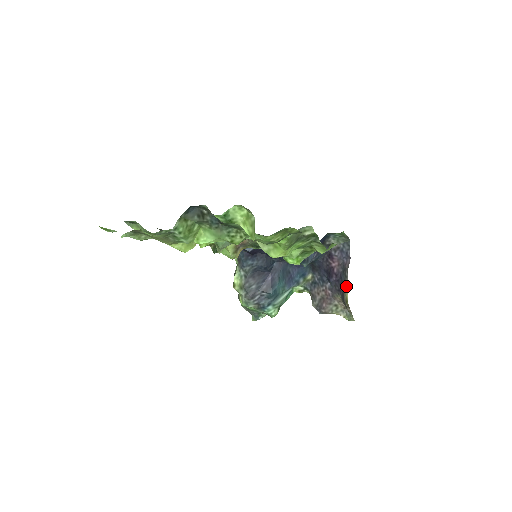
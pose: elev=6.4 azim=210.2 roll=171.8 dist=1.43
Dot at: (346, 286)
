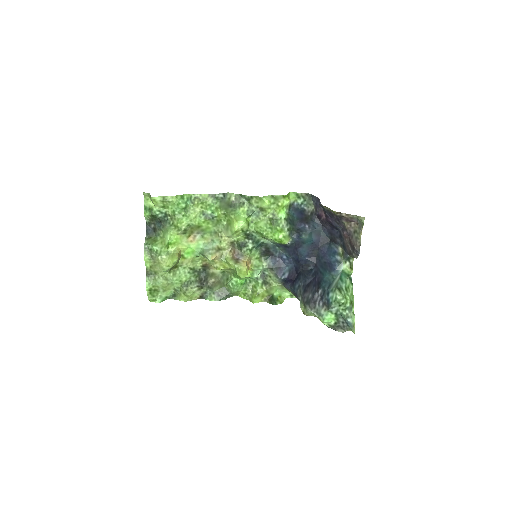
Dot at: (326, 208)
